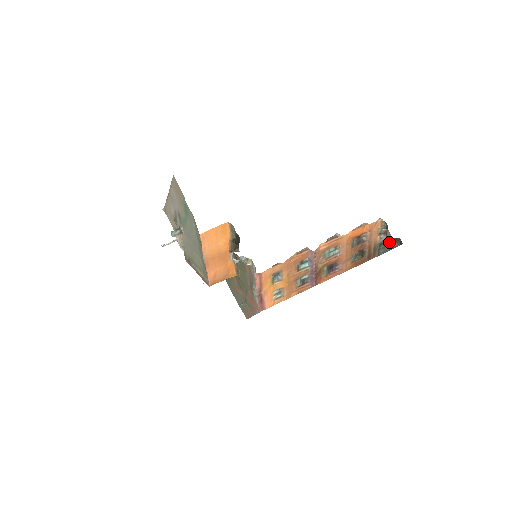
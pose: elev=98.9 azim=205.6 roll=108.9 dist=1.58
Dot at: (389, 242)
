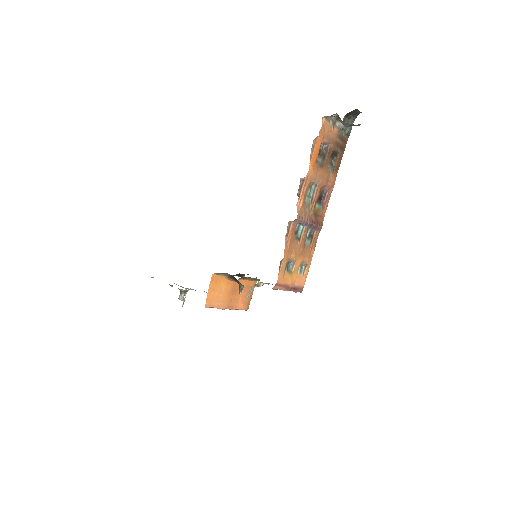
Dot at: (347, 115)
